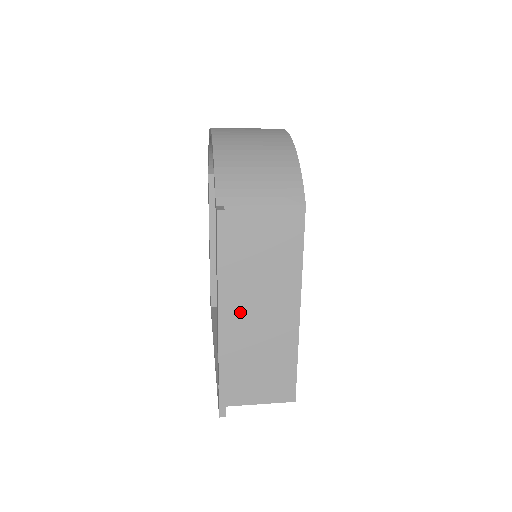
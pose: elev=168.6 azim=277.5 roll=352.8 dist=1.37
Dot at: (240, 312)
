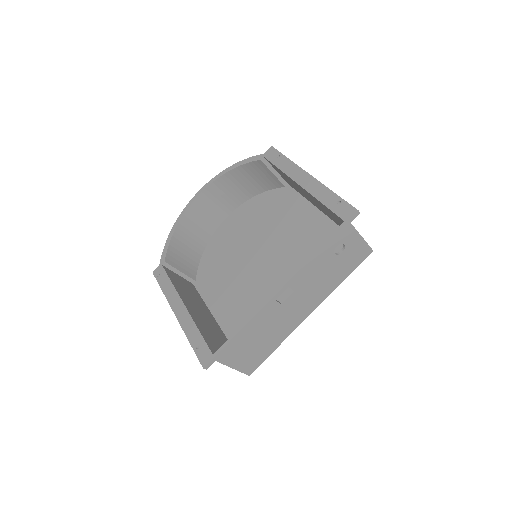
Dot at: occluded
